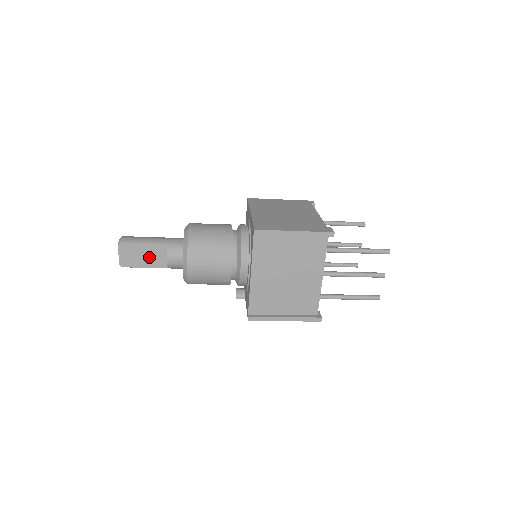
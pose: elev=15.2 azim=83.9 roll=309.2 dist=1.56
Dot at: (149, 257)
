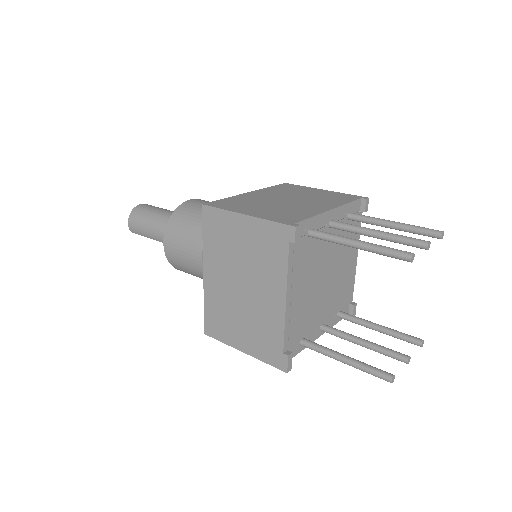
Dot at: occluded
